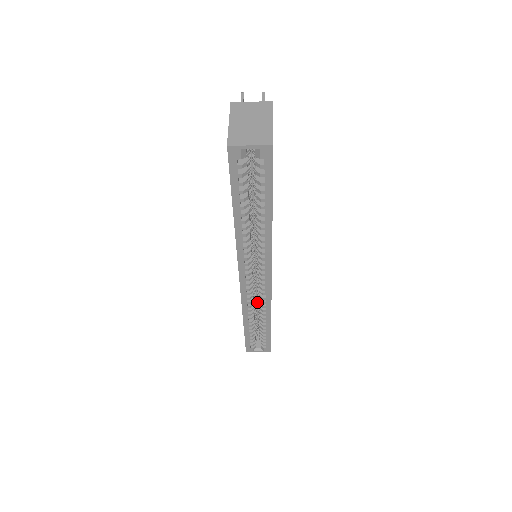
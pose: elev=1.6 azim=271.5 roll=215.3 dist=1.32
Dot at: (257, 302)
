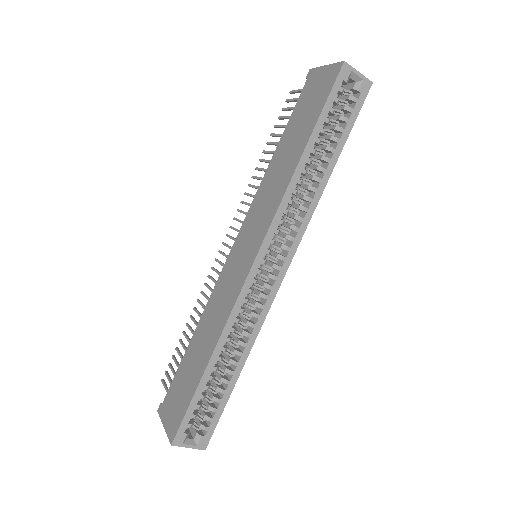
Dot at: (231, 332)
